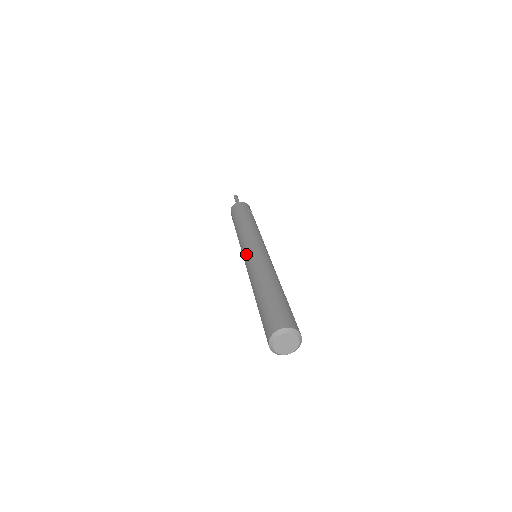
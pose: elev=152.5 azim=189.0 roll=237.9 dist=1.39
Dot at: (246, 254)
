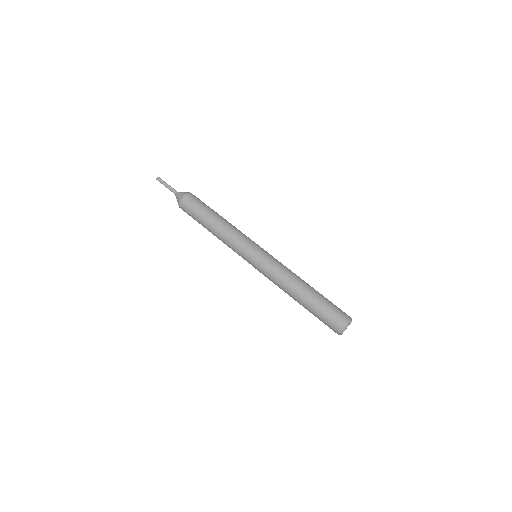
Dot at: (257, 260)
